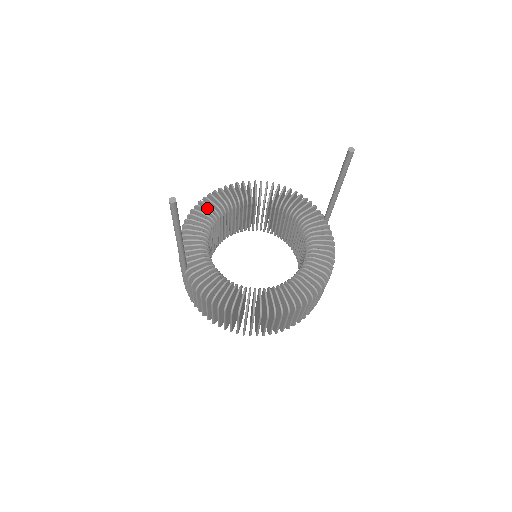
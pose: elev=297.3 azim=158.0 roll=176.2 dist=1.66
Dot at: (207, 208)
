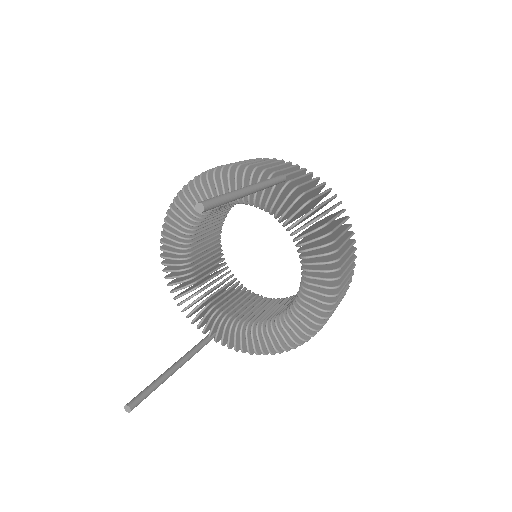
Dot at: occluded
